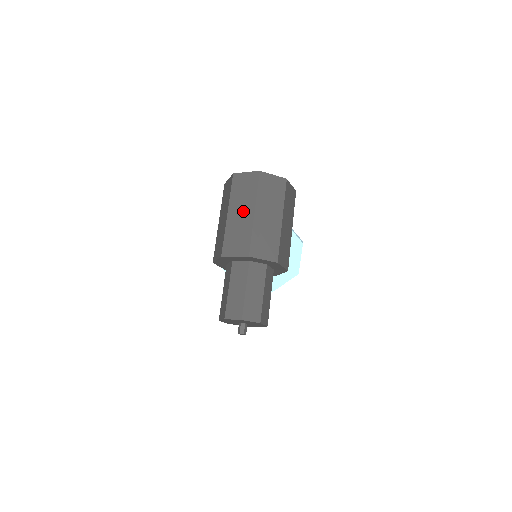
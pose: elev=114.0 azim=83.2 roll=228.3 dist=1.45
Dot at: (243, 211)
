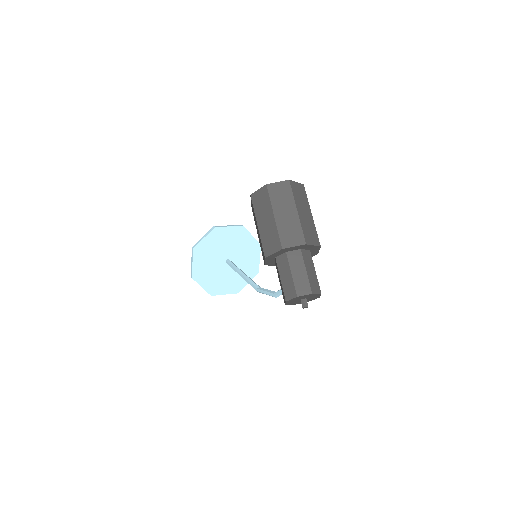
Dot at: (287, 212)
